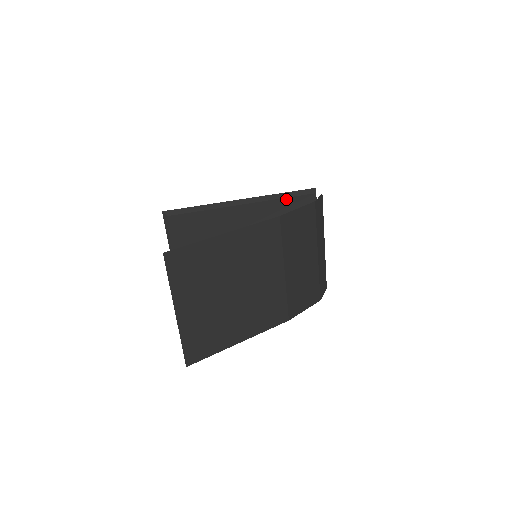
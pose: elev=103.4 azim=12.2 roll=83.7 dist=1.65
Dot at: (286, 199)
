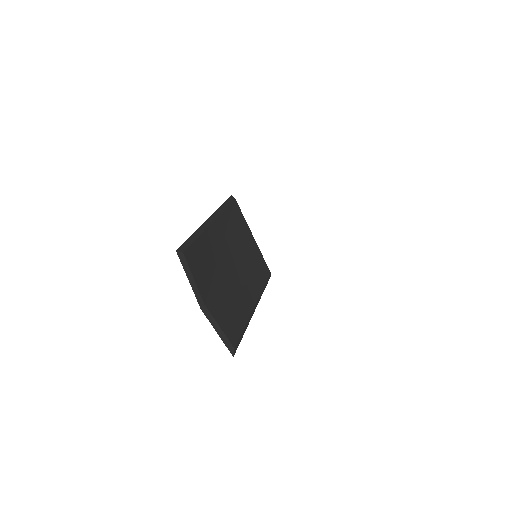
Dot at: (227, 209)
